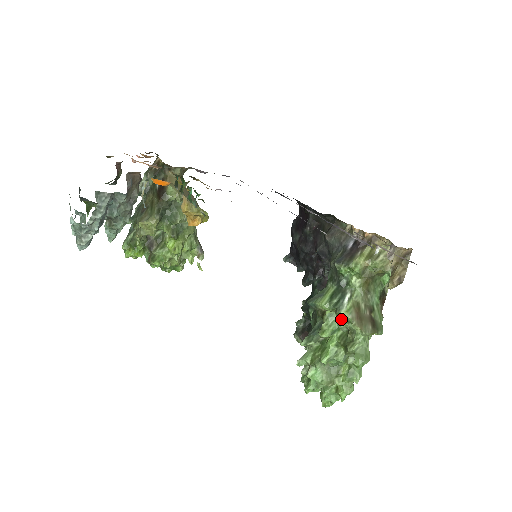
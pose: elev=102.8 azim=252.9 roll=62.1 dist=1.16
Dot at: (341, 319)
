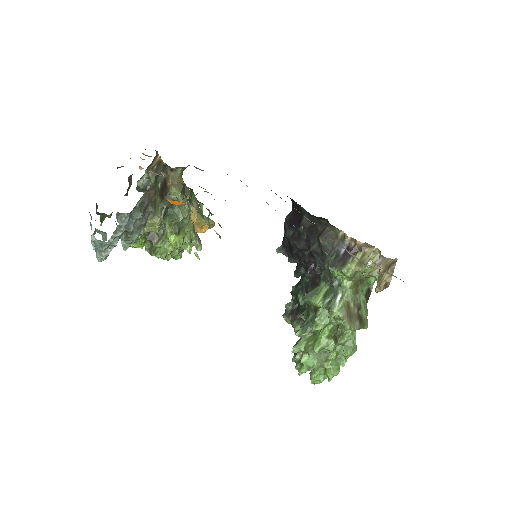
Dot at: (333, 316)
